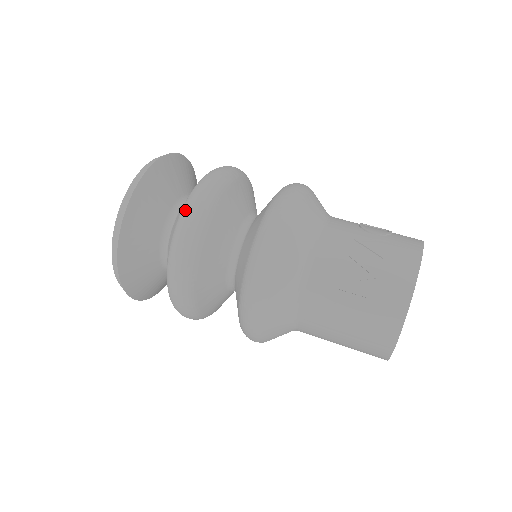
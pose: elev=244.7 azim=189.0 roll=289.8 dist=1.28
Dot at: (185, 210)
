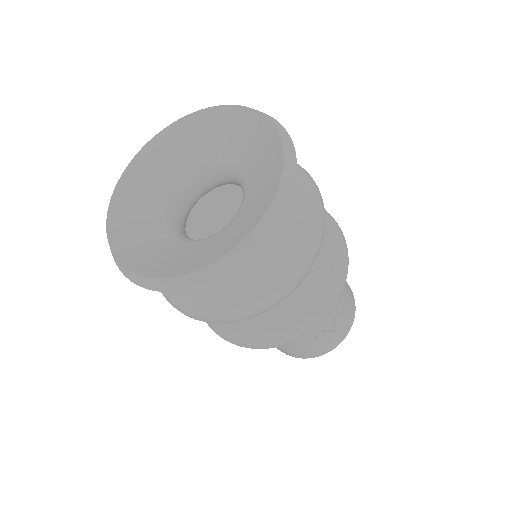
Dot at: (294, 272)
